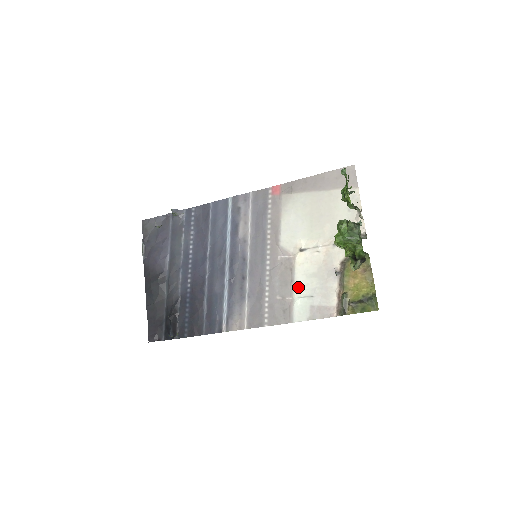
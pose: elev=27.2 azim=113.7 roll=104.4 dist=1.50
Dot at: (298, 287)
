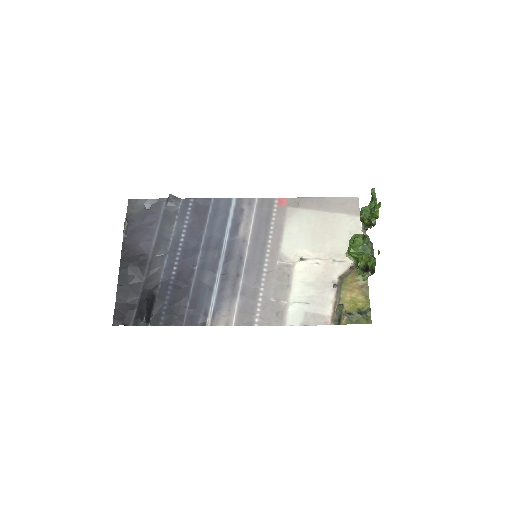
Dot at: (294, 293)
